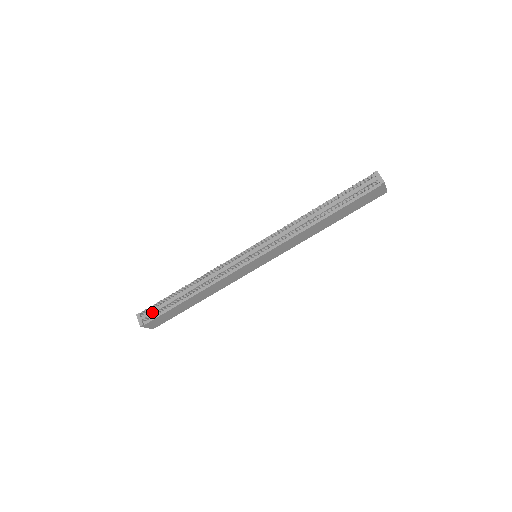
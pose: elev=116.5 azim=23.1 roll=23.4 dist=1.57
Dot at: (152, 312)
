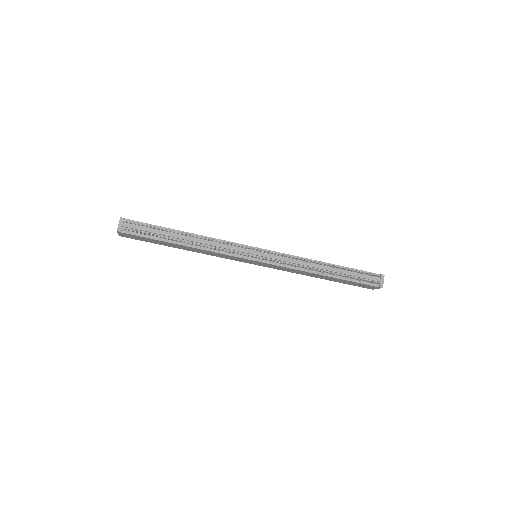
Dot at: (138, 228)
